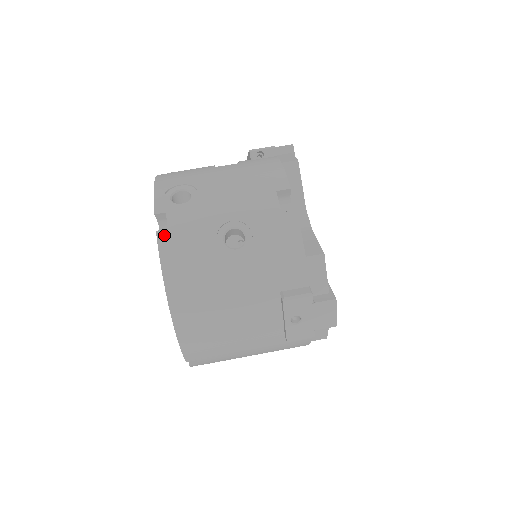
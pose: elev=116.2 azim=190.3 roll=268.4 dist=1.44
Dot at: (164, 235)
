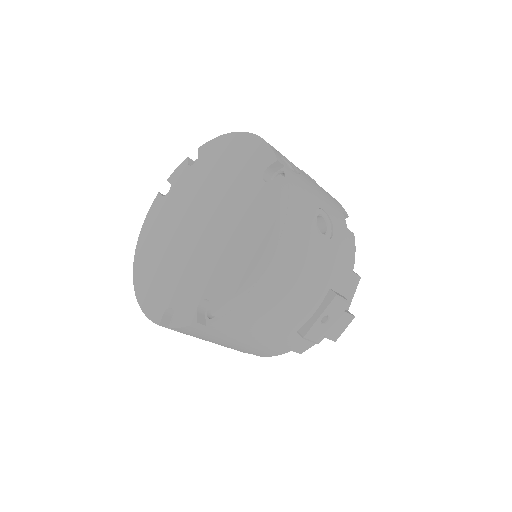
Dot at: (286, 182)
